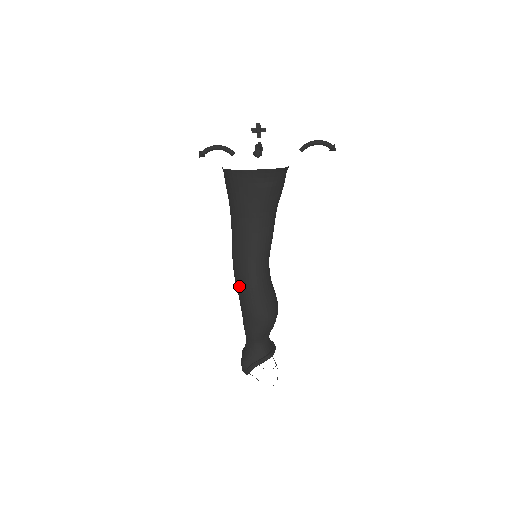
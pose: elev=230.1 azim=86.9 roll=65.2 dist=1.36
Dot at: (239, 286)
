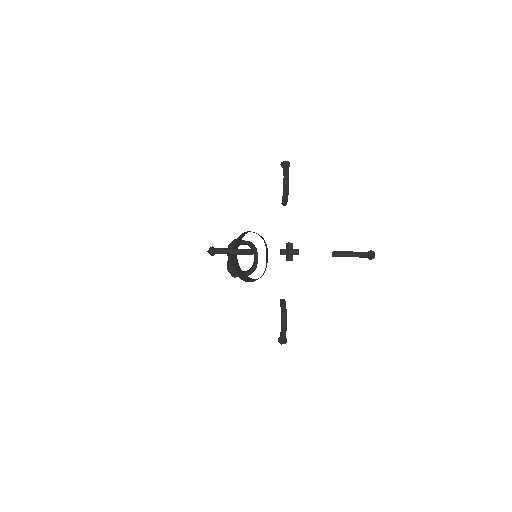
Dot at: (236, 272)
